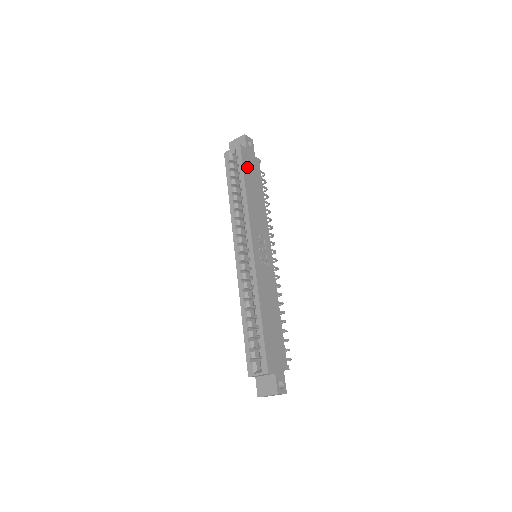
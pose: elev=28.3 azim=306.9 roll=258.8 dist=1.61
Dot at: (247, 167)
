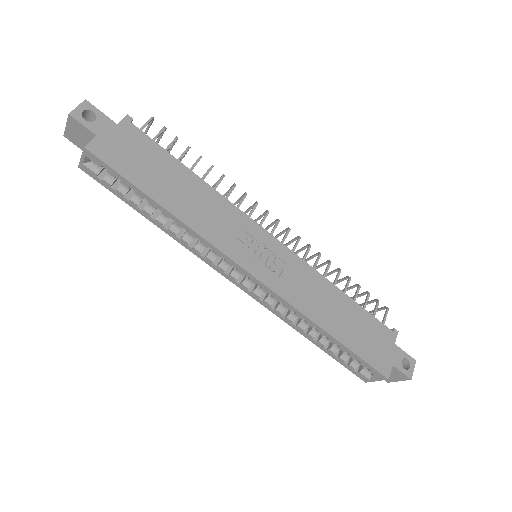
Dot at: (129, 167)
